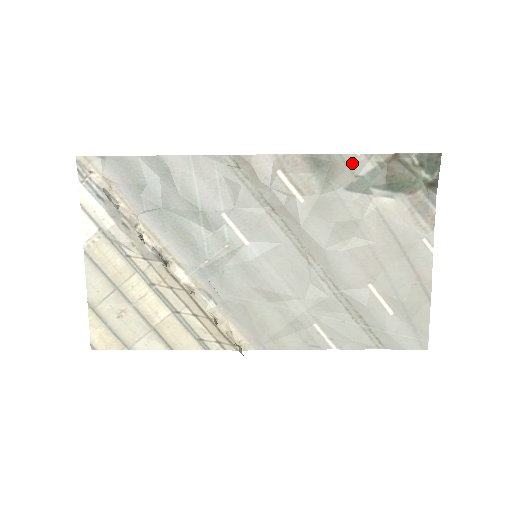
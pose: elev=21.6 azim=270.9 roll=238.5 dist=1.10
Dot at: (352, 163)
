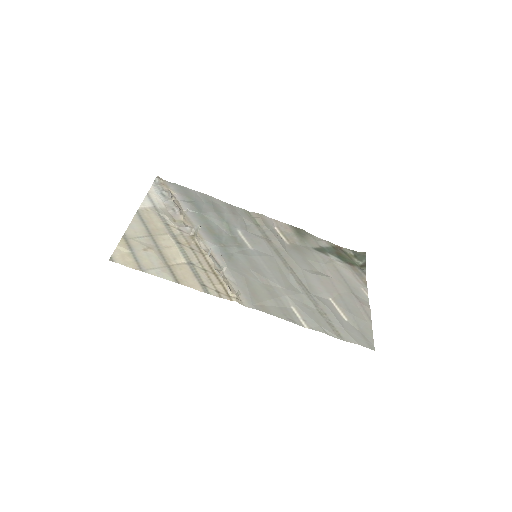
Dot at: (317, 240)
